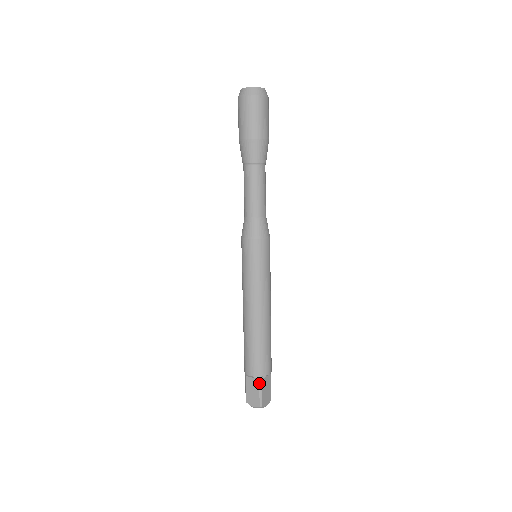
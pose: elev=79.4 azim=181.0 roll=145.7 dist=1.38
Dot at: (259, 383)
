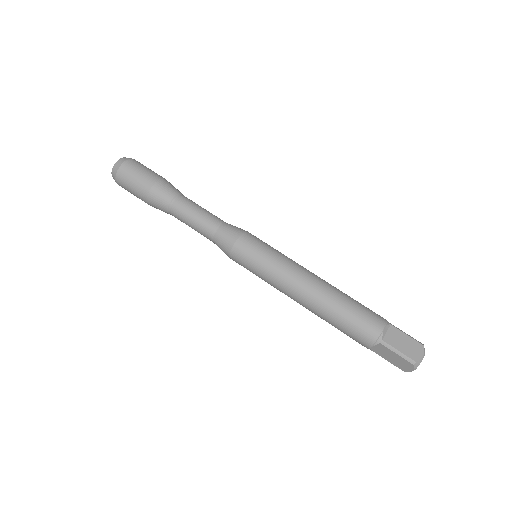
Dot at: (384, 346)
